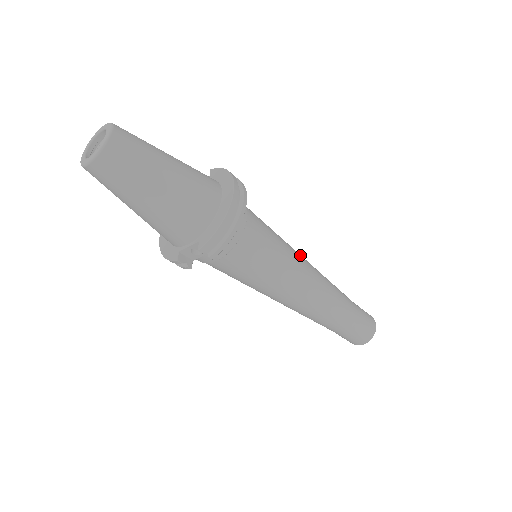
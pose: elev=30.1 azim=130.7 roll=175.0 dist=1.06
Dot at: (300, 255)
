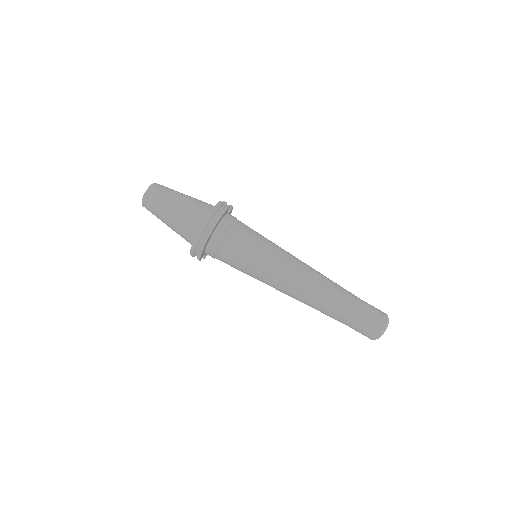
Dot at: (284, 264)
